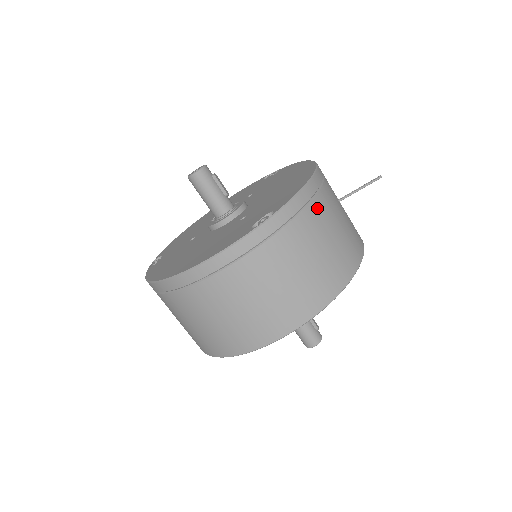
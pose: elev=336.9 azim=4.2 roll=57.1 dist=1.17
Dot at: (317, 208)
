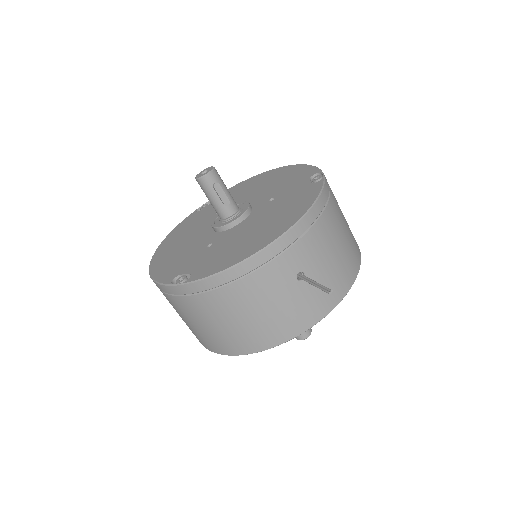
Dot at: (233, 292)
